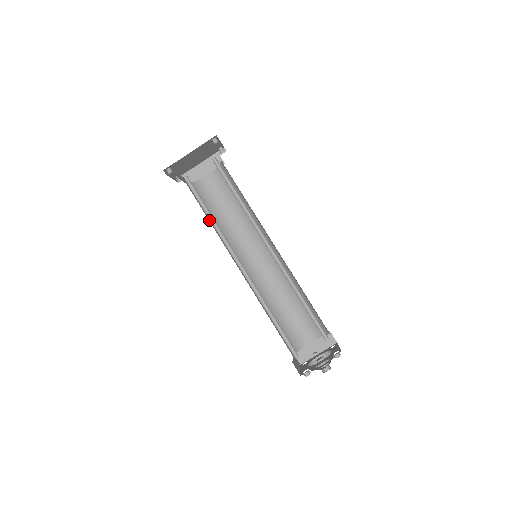
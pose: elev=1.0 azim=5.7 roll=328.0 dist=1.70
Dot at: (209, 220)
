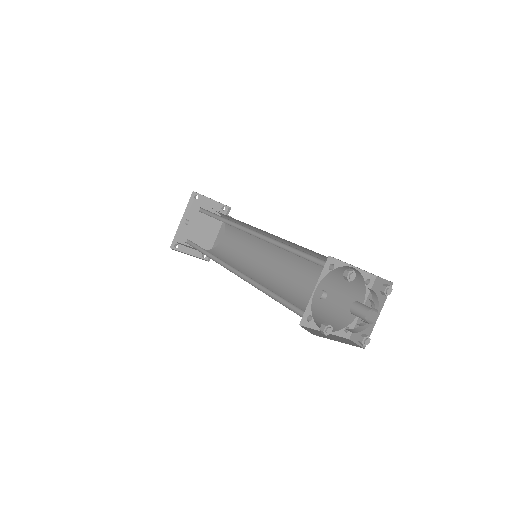
Dot at: occluded
